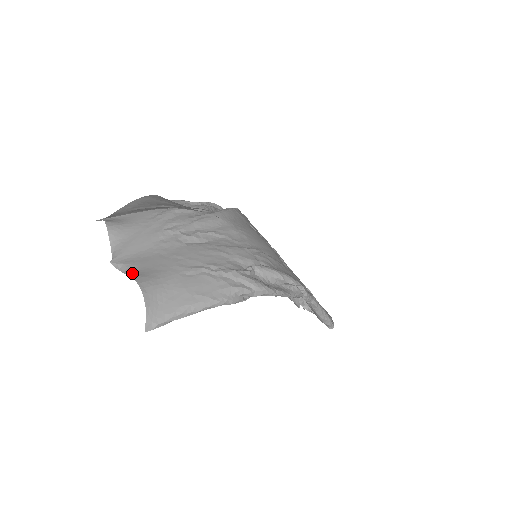
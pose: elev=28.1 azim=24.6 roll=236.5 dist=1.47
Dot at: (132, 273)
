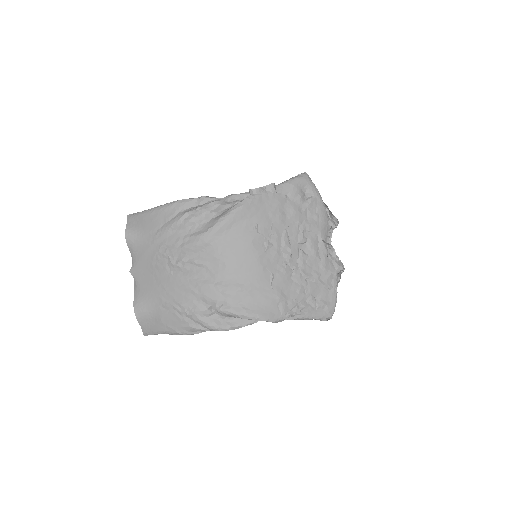
Dot at: (136, 293)
